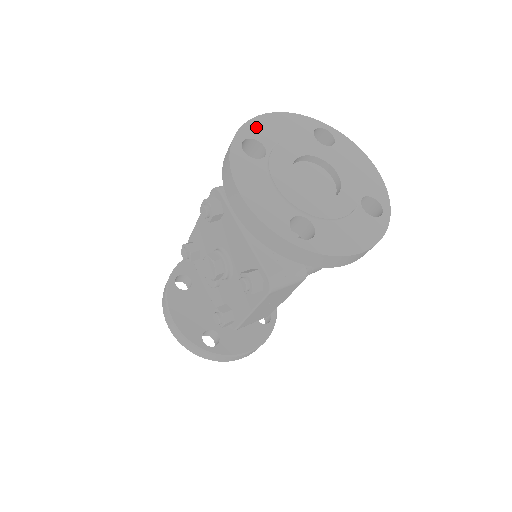
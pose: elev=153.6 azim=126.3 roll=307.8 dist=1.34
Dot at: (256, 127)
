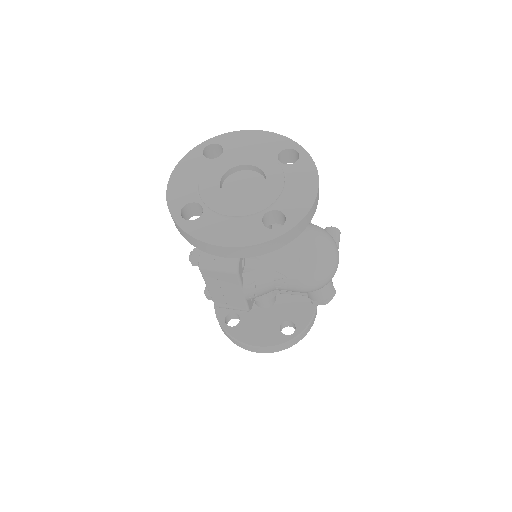
Dot at: (231, 138)
